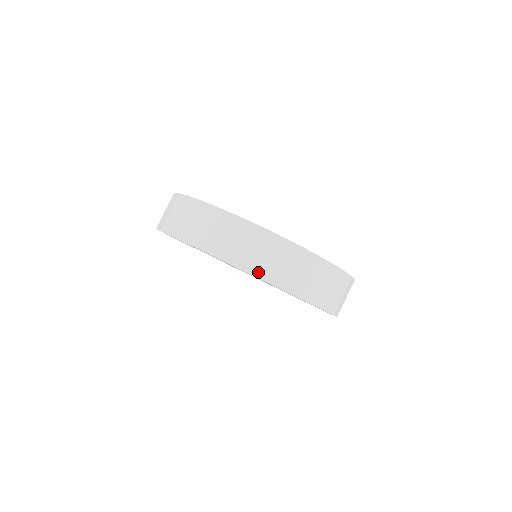
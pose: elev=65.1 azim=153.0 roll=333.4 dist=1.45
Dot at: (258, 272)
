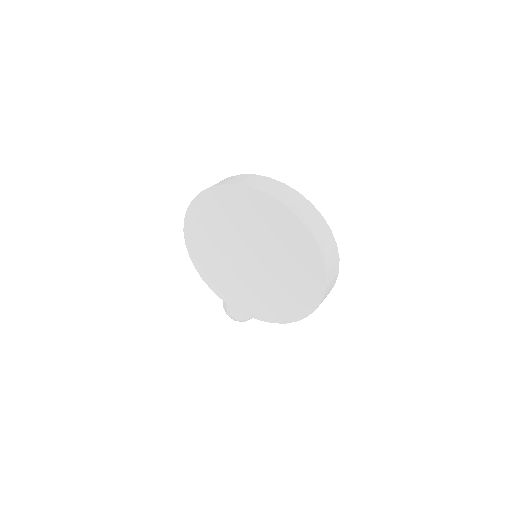
Dot at: (296, 212)
